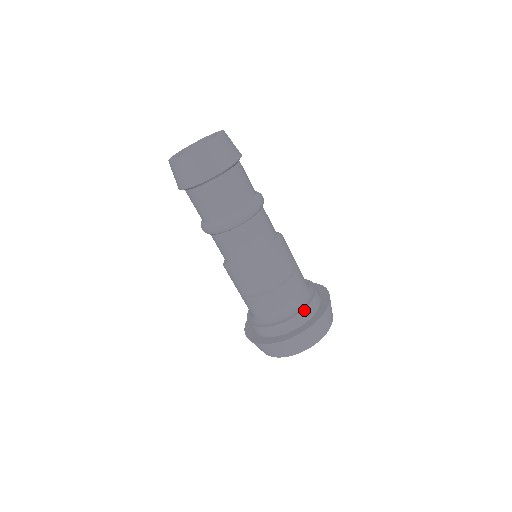
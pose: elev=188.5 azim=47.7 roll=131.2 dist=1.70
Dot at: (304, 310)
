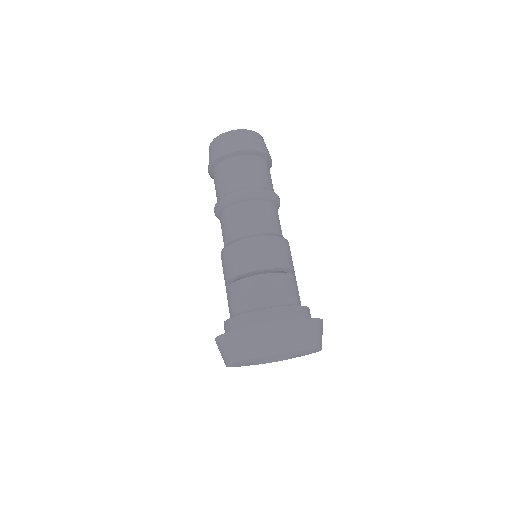
Dot at: (306, 307)
